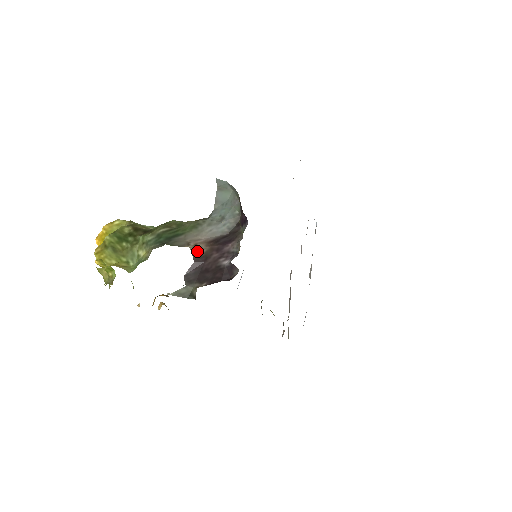
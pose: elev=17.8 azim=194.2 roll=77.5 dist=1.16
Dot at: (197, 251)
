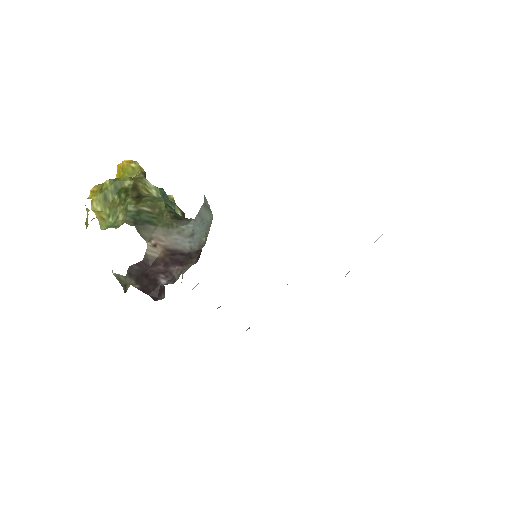
Dot at: (151, 252)
